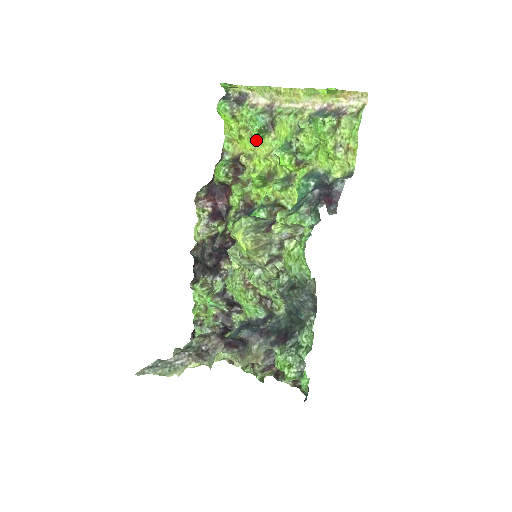
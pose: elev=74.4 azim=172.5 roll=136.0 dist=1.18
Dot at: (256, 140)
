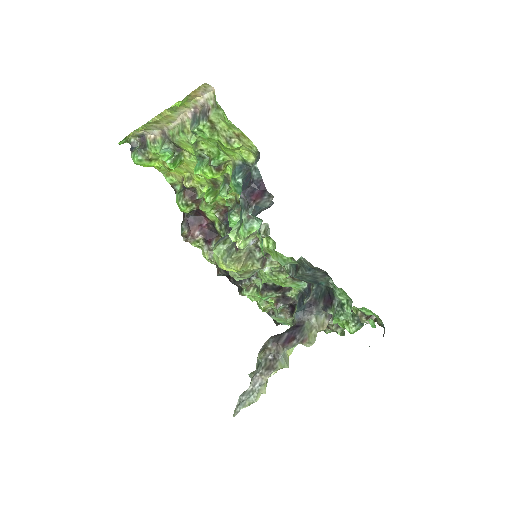
Dot at: (181, 164)
